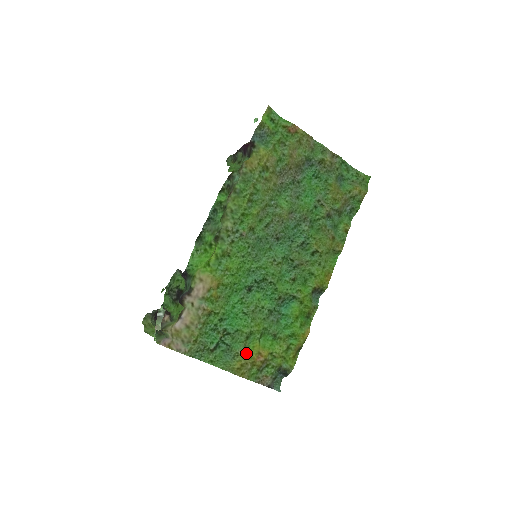
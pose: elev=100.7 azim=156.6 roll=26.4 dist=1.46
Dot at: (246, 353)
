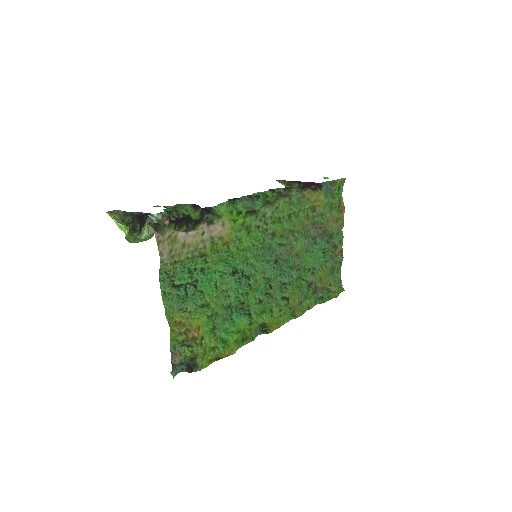
Dot at: (190, 317)
